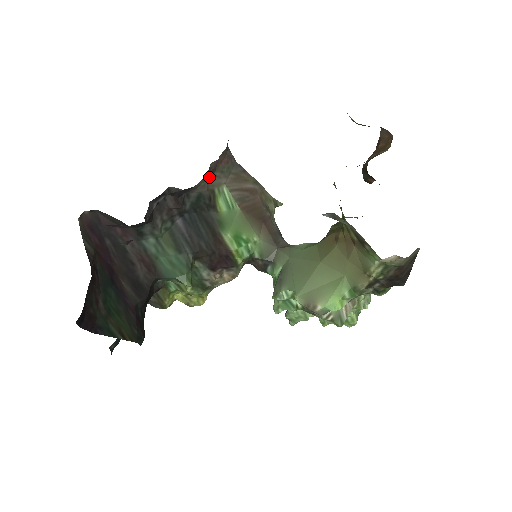
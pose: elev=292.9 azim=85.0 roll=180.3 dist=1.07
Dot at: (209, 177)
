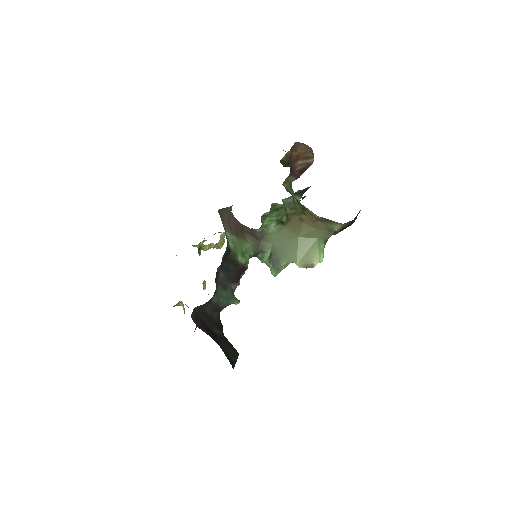
Dot at: occluded
